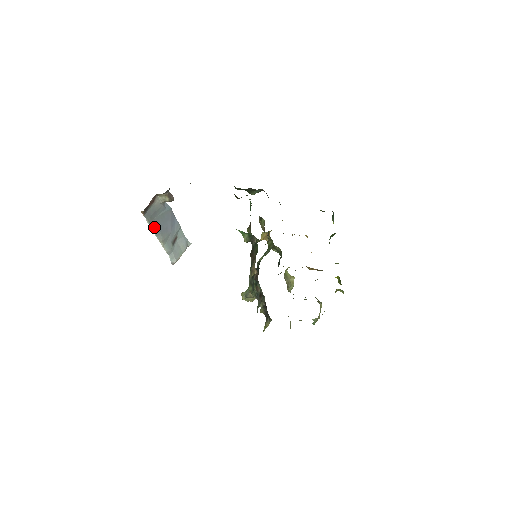
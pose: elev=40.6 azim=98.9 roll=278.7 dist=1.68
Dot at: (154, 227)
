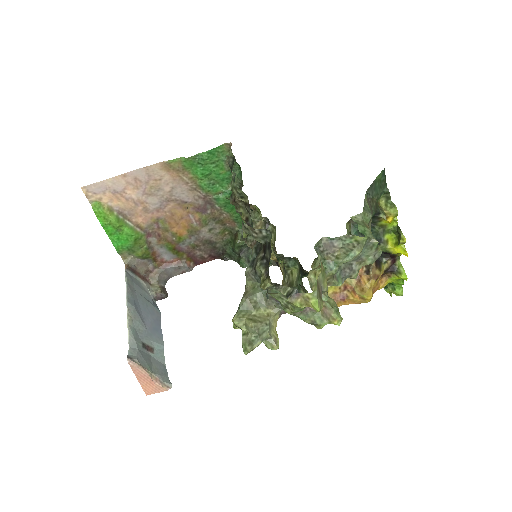
Dot at: (130, 294)
